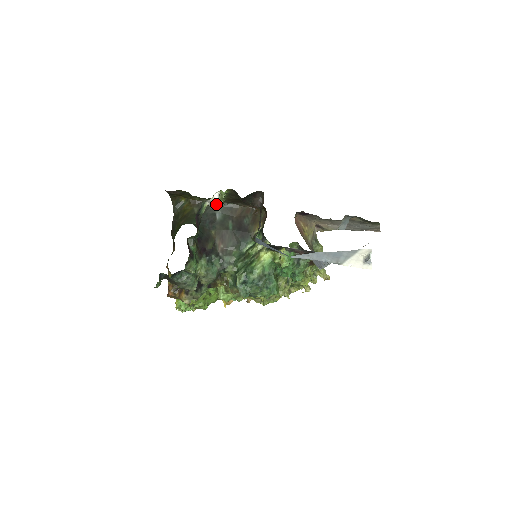
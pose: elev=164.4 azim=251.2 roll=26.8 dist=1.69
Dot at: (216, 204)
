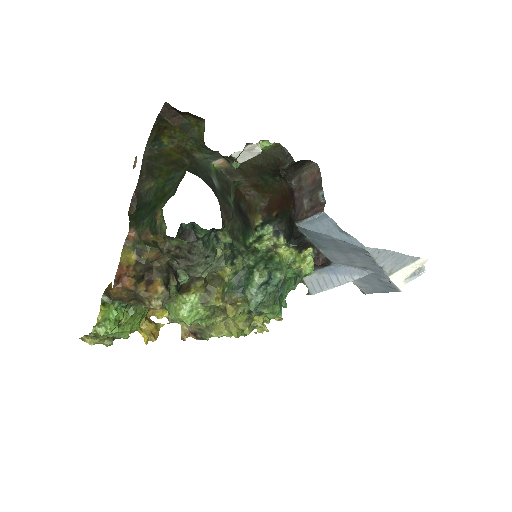
Dot at: (248, 157)
